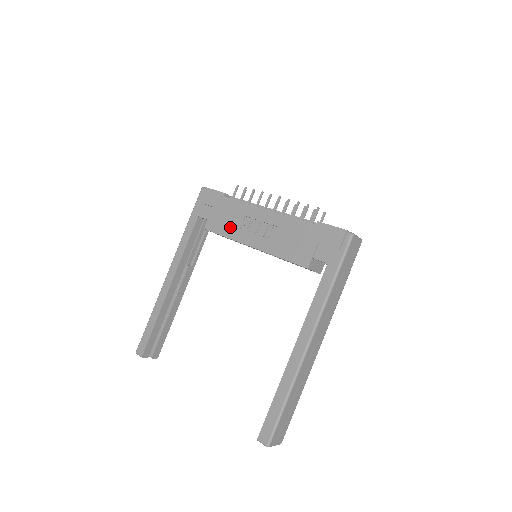
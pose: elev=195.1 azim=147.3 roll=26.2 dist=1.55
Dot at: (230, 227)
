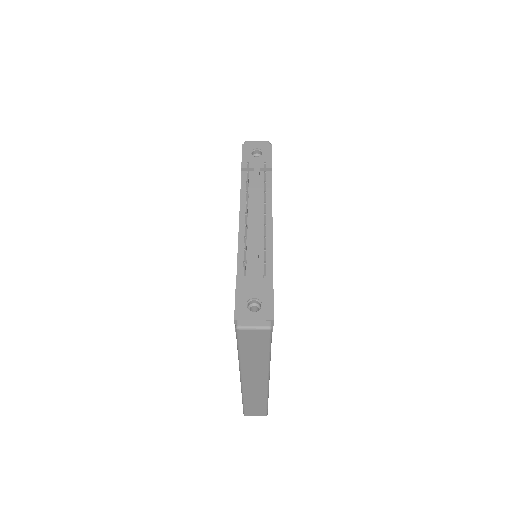
Dot at: occluded
